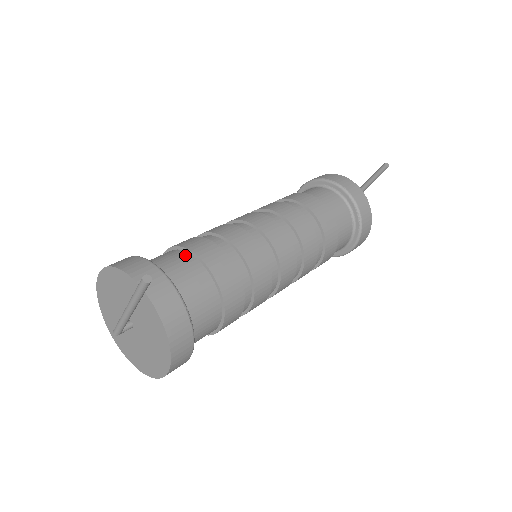
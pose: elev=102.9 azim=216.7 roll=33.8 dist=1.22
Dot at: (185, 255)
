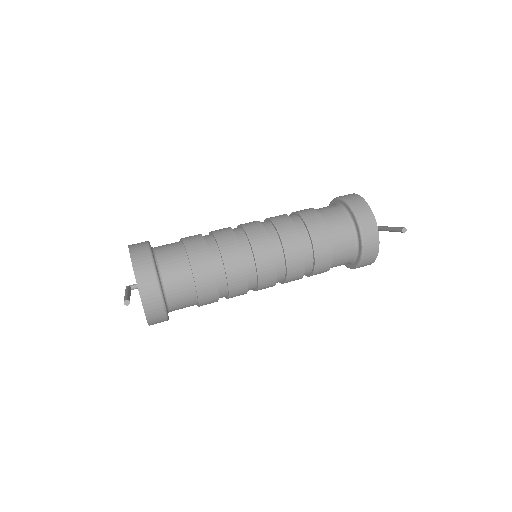
Dot at: (184, 260)
